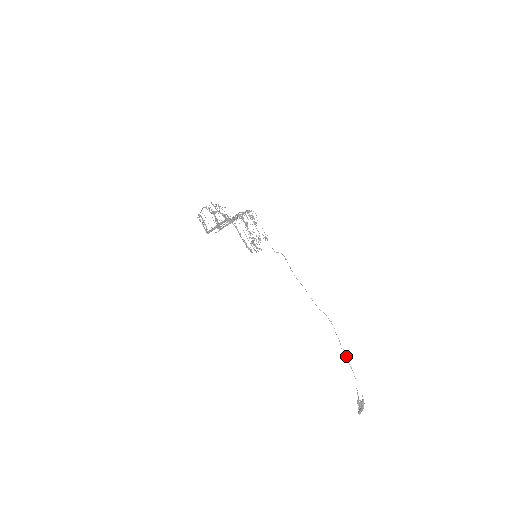
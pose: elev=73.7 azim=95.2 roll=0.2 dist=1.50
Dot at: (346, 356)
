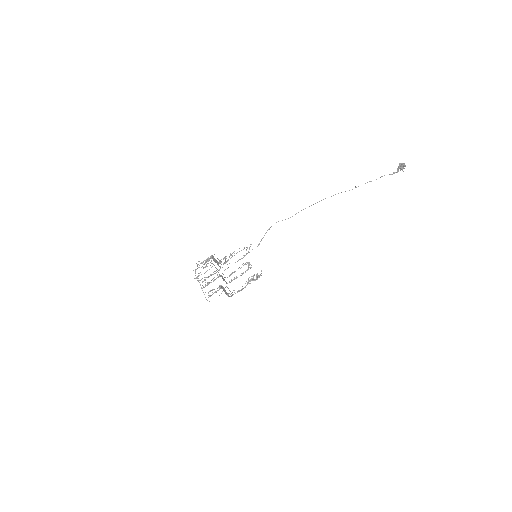
Dot at: occluded
